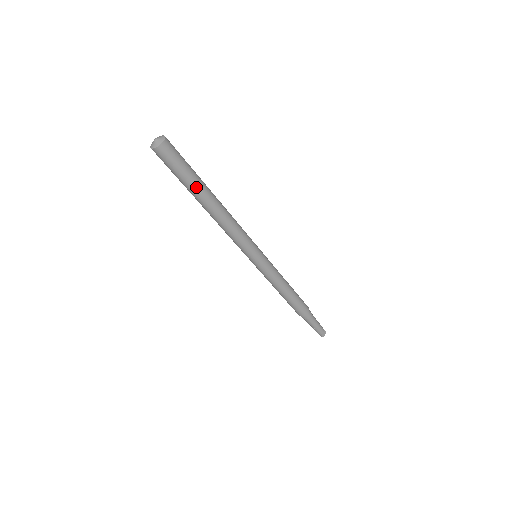
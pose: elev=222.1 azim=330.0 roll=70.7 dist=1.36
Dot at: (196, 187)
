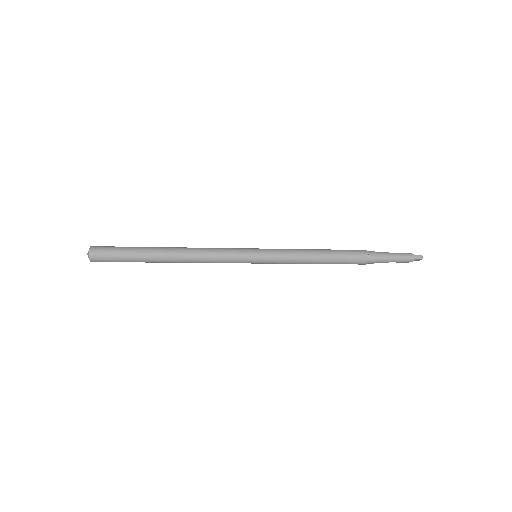
Dot at: occluded
